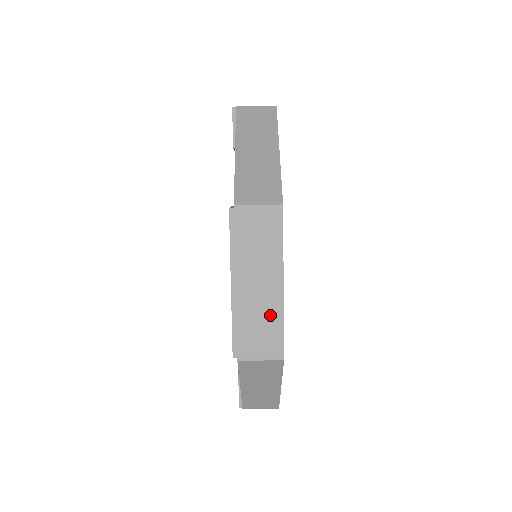
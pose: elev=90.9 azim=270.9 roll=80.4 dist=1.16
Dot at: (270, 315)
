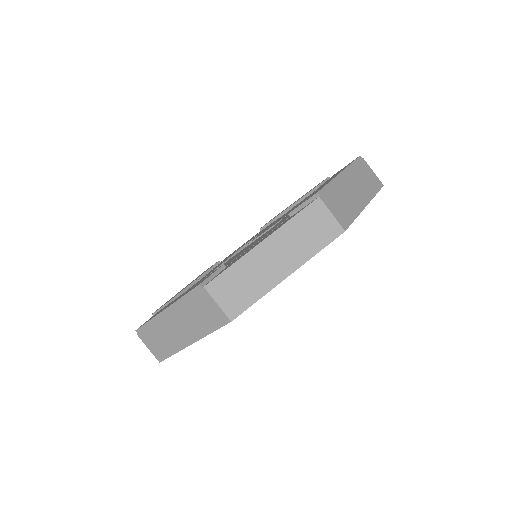
Dot at: (171, 343)
